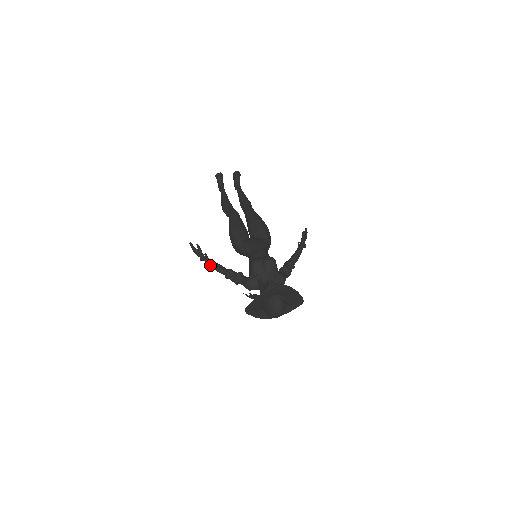
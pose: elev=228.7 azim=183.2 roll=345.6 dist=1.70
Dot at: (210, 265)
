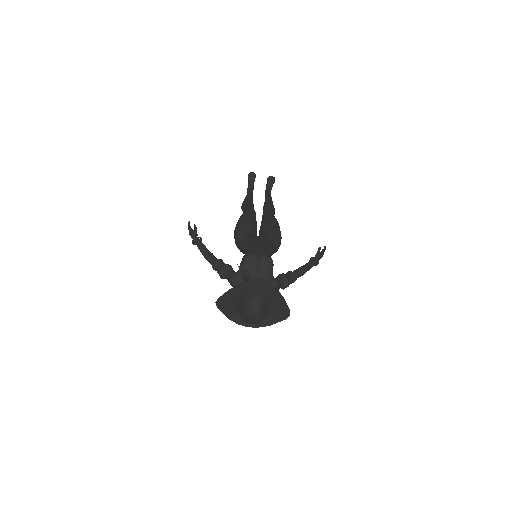
Dot at: (200, 250)
